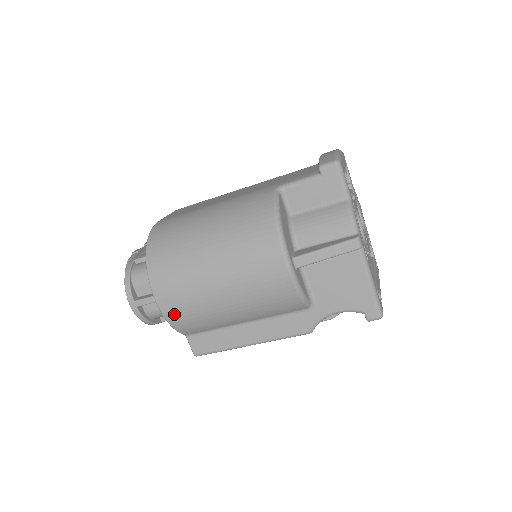
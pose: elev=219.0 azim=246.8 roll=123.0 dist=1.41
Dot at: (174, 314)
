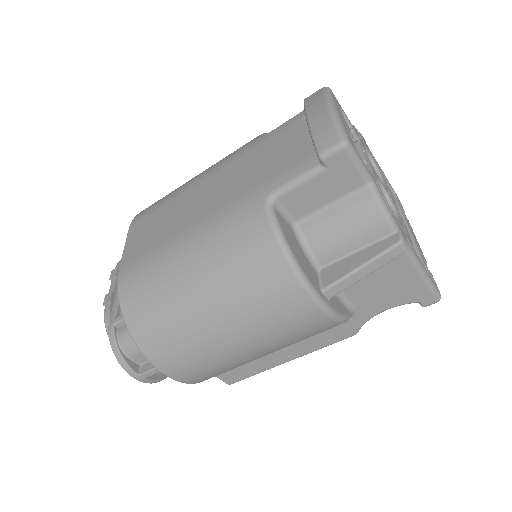
Dot at: (194, 378)
